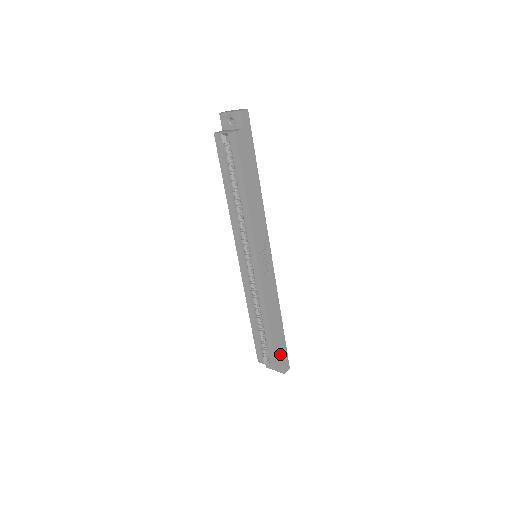
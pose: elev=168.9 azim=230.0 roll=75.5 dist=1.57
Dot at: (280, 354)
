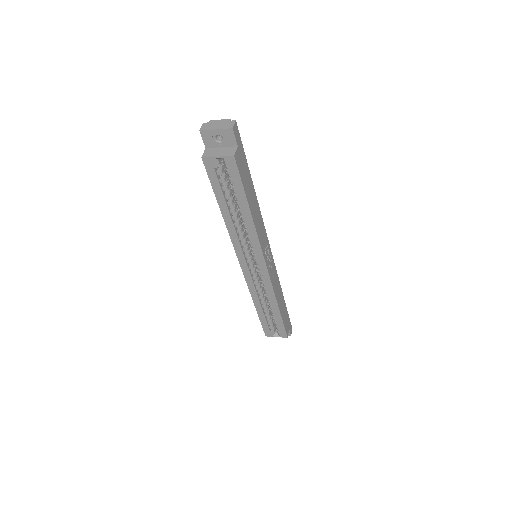
Dot at: (287, 324)
